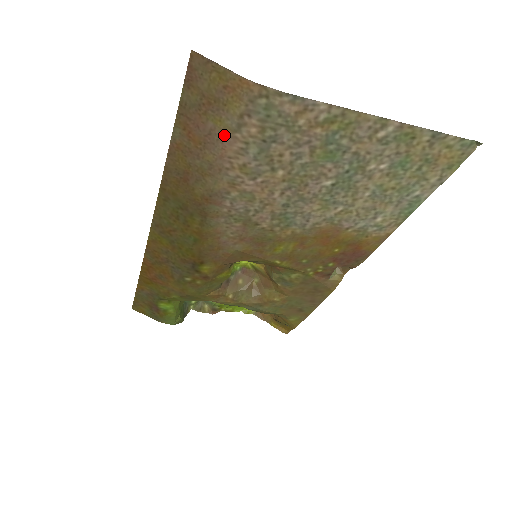
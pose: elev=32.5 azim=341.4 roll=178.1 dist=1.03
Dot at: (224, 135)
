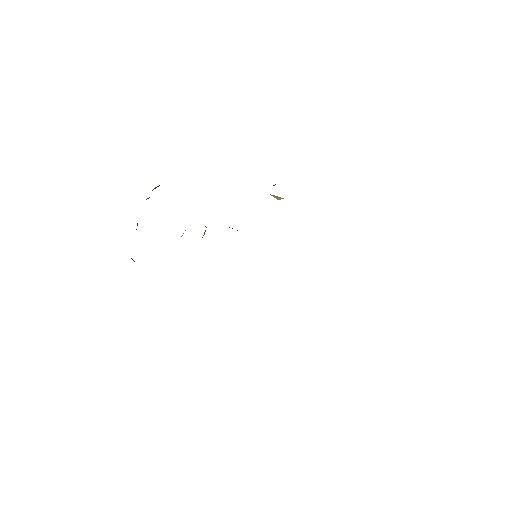
Dot at: occluded
